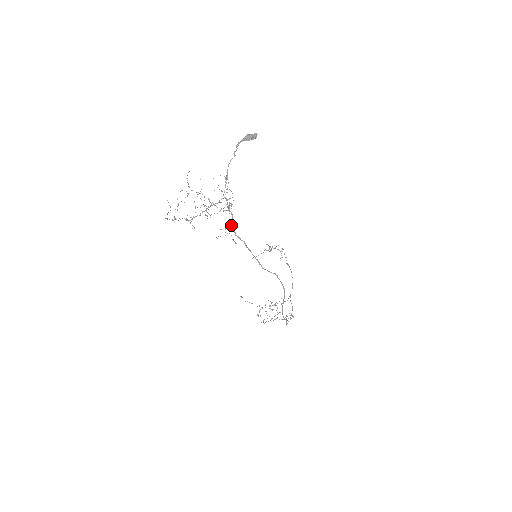
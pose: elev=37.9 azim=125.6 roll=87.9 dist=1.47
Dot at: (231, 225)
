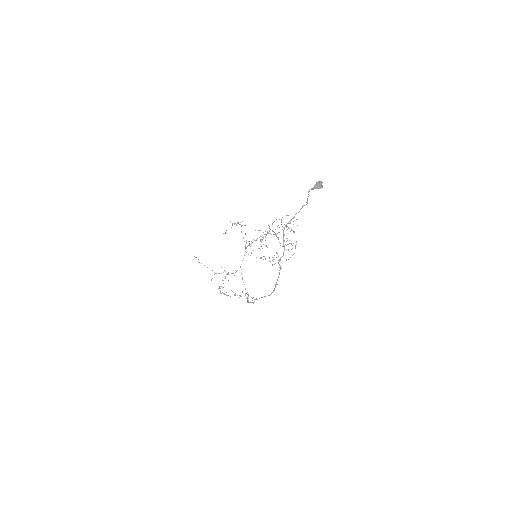
Dot at: occluded
